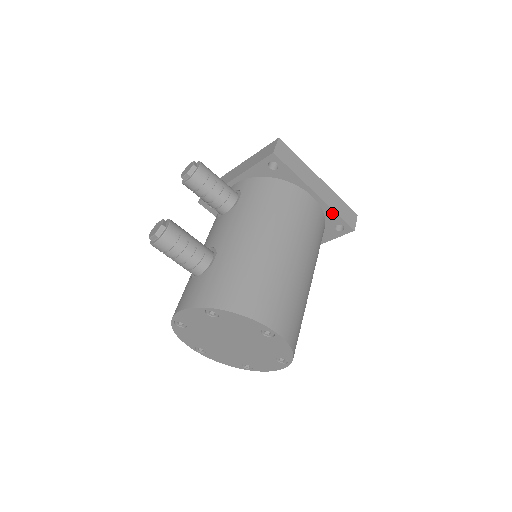
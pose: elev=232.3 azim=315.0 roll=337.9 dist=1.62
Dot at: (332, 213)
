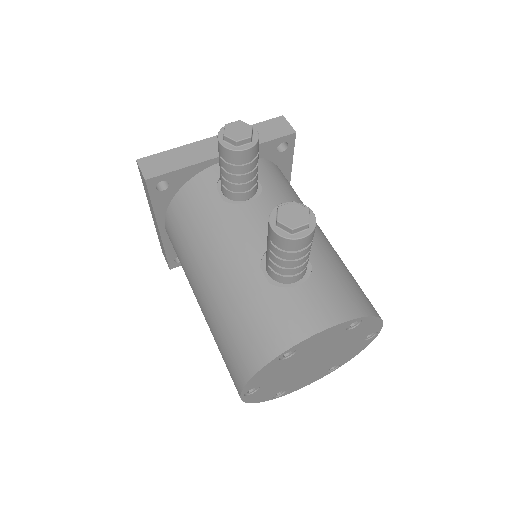
Dot at: occluded
